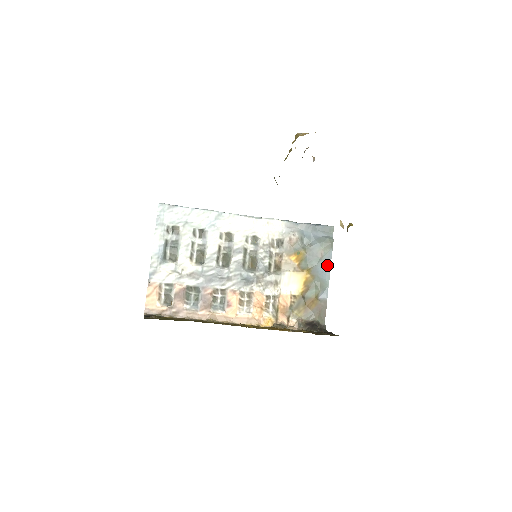
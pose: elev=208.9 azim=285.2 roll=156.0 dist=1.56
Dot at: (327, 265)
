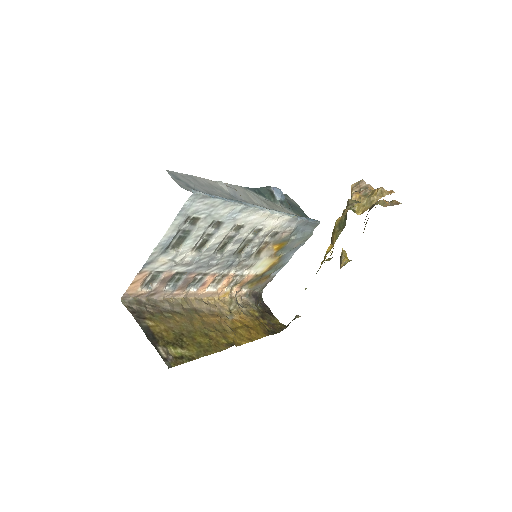
Dot at: (294, 252)
